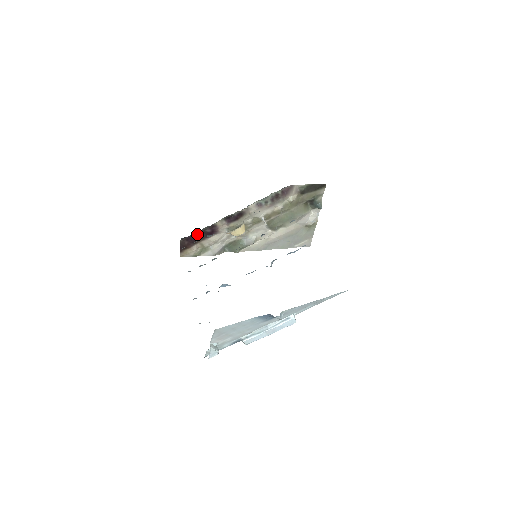
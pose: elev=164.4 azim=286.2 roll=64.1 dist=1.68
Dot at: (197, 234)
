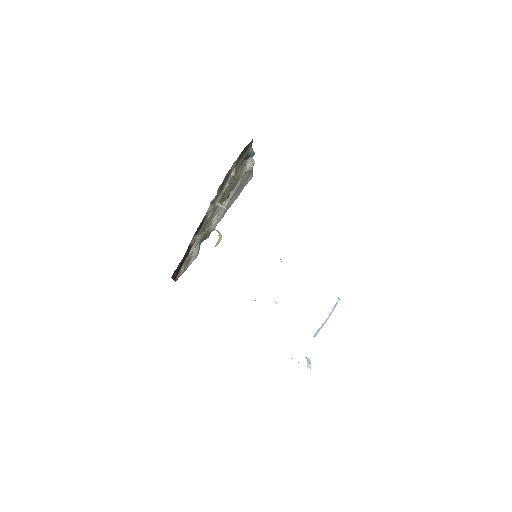
Dot at: (180, 262)
